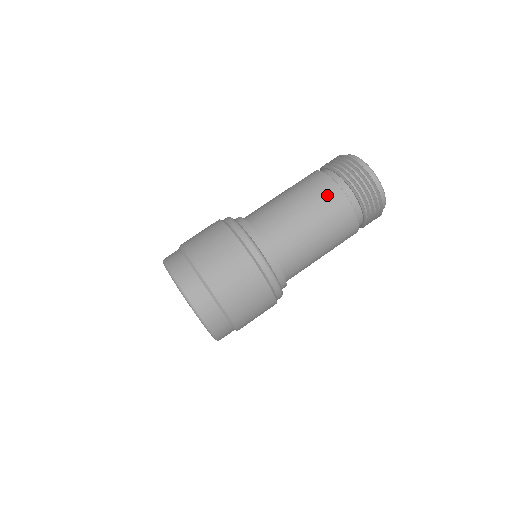
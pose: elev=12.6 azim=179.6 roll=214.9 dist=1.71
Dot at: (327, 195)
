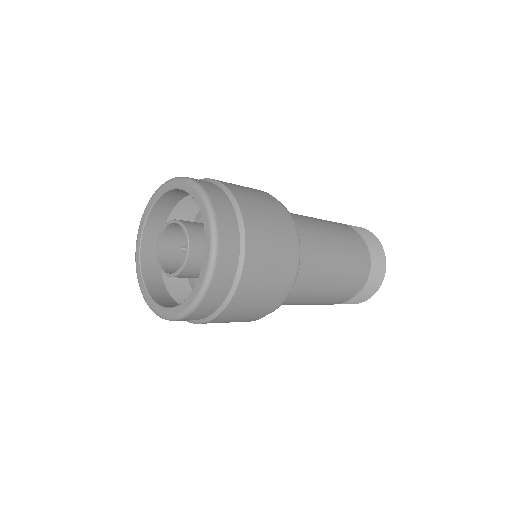
Dot at: (347, 230)
